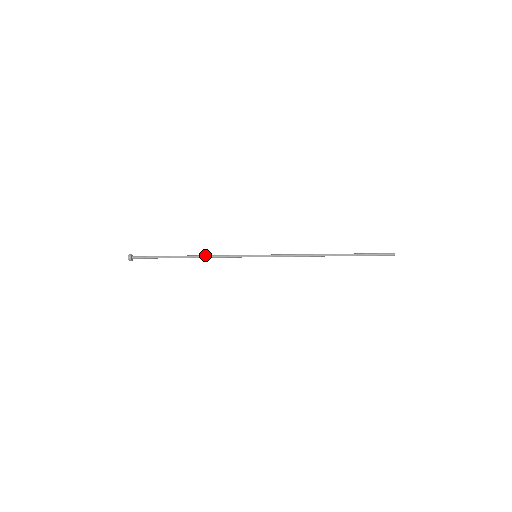
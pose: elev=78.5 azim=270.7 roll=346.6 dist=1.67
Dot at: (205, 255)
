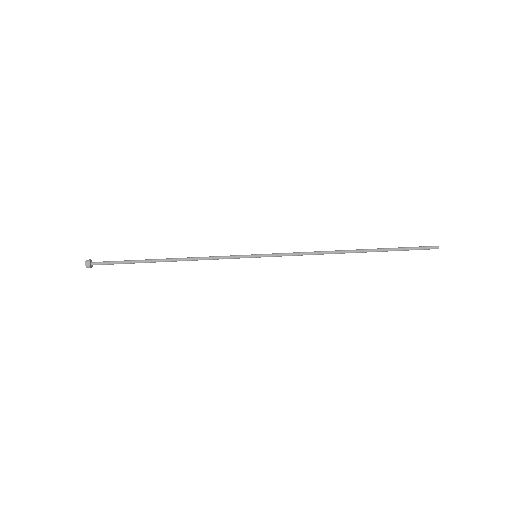
Dot at: (188, 257)
